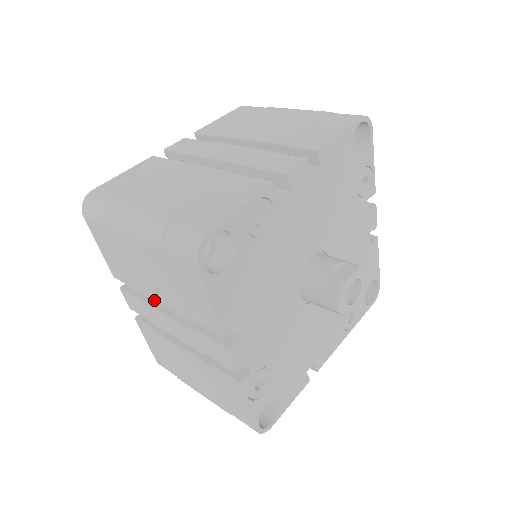
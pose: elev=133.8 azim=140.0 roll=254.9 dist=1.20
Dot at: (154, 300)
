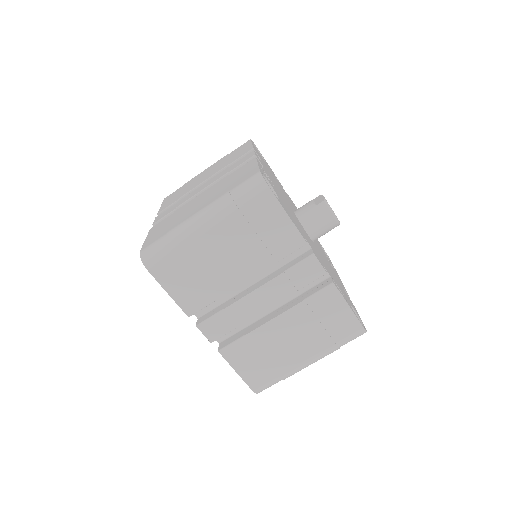
Dot at: (238, 286)
